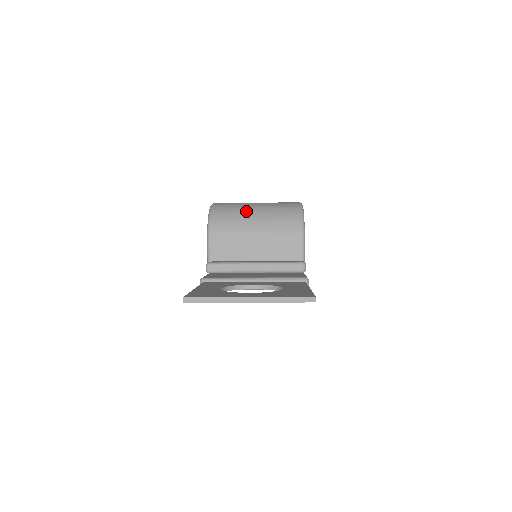
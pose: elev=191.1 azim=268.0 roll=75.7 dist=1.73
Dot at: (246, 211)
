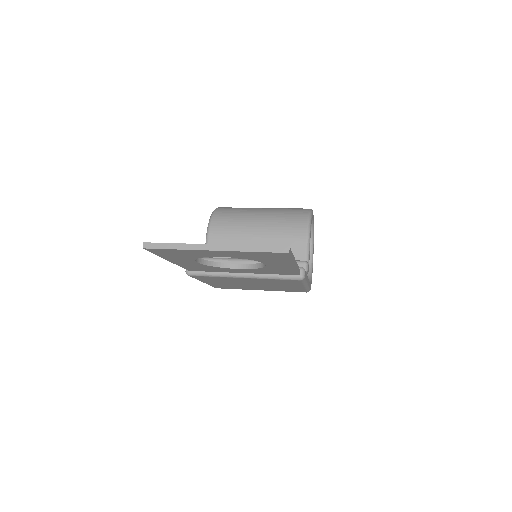
Dot at: (250, 211)
